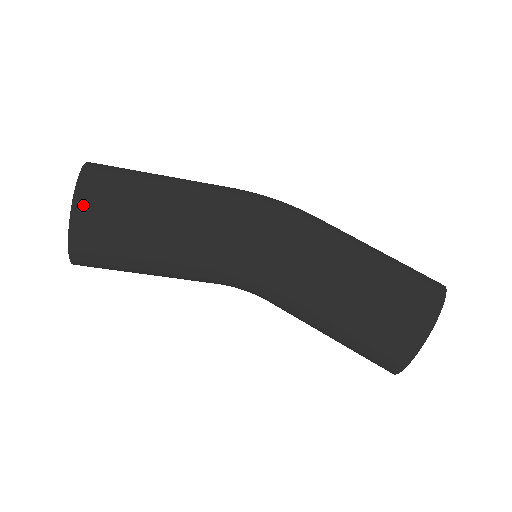
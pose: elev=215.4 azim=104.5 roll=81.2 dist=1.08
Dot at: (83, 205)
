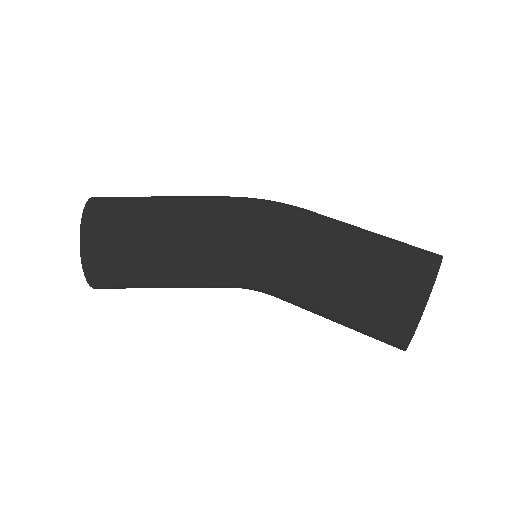
Dot at: (89, 235)
